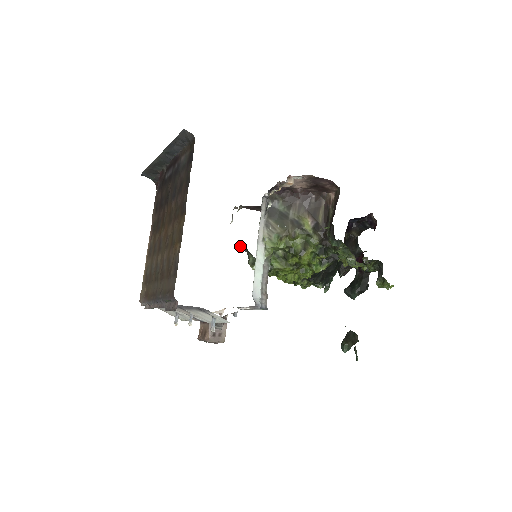
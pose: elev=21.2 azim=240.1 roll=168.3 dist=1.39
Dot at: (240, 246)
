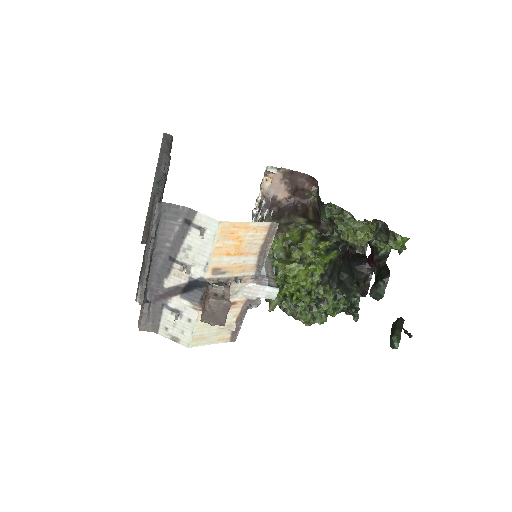
Dot at: occluded
